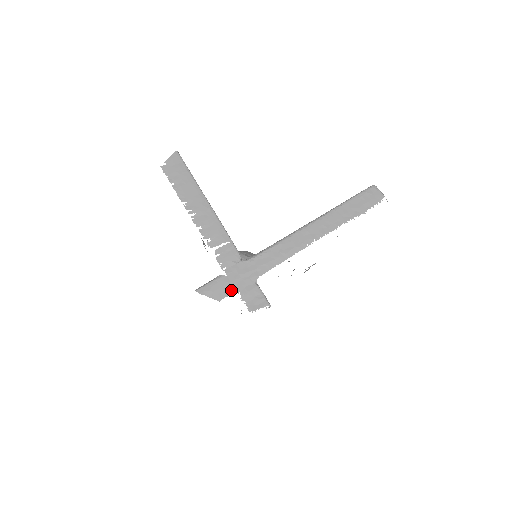
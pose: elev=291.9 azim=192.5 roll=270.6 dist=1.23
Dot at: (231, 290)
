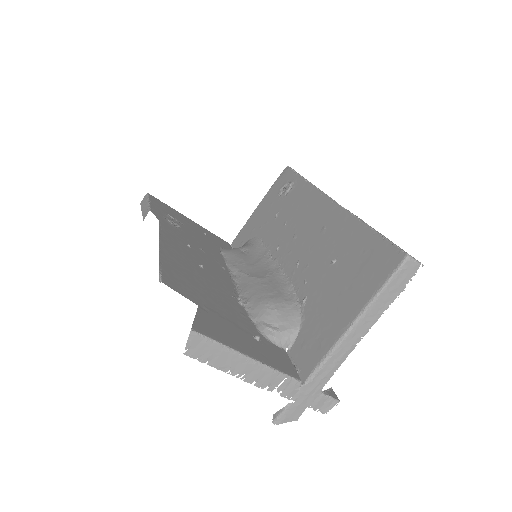
Dot at: (303, 409)
